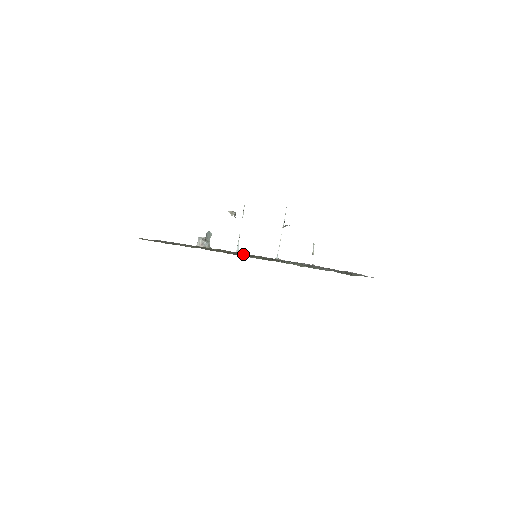
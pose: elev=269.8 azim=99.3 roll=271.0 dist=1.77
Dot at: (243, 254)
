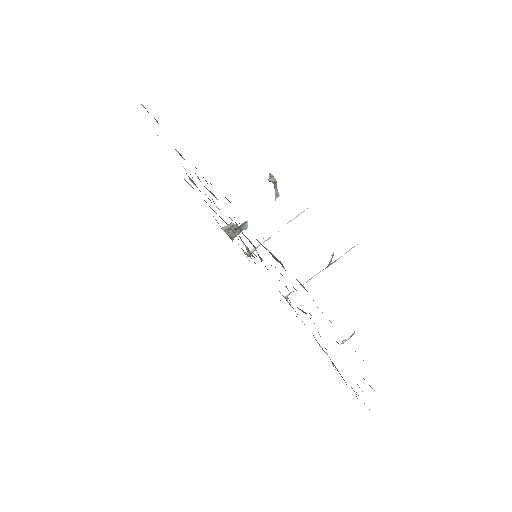
Dot at: occluded
